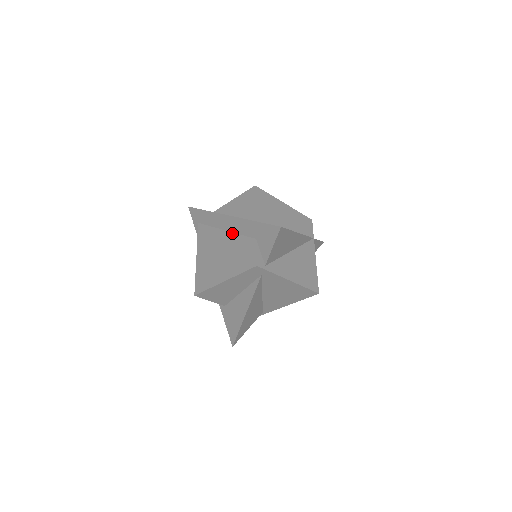
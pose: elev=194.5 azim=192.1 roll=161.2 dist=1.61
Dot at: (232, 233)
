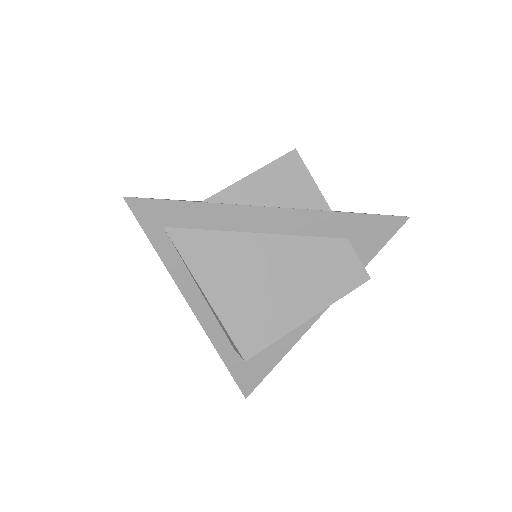
Dot at: (285, 236)
